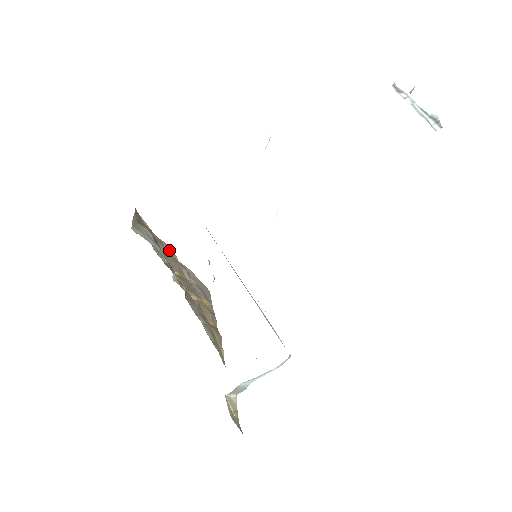
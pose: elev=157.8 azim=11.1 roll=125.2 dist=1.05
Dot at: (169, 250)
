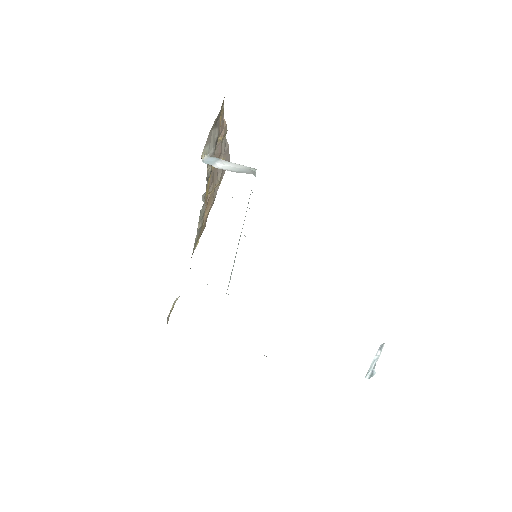
Dot at: (224, 134)
